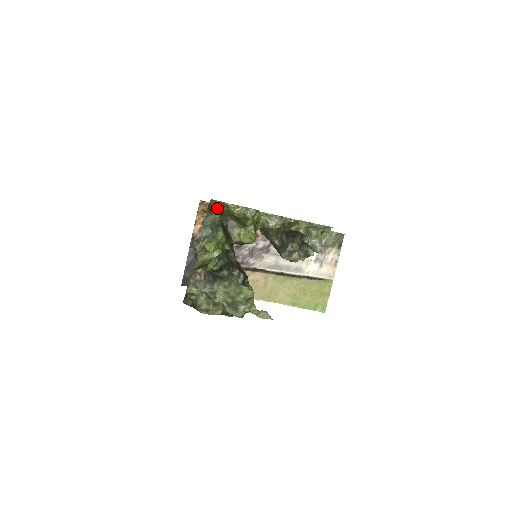
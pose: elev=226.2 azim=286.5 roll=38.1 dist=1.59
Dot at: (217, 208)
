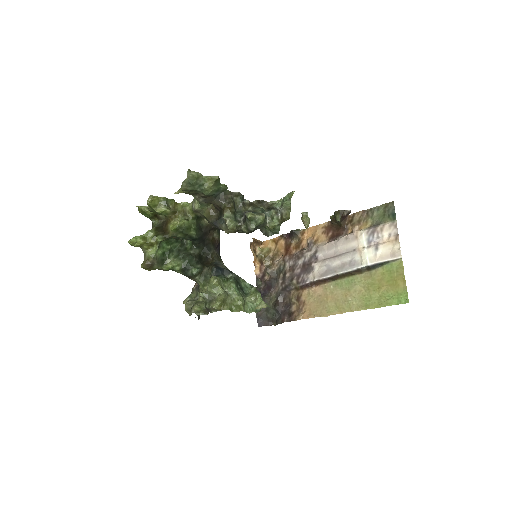
Dot at: (145, 214)
